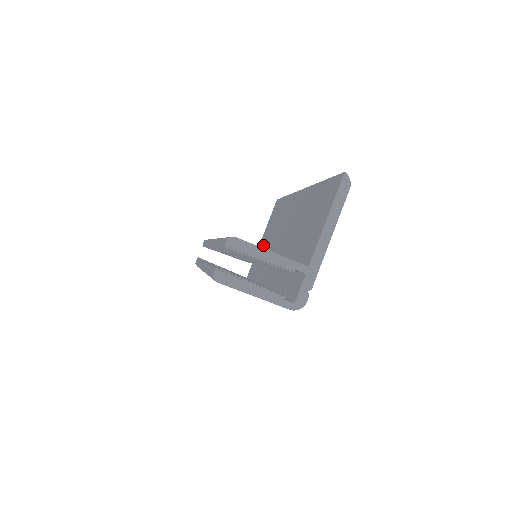
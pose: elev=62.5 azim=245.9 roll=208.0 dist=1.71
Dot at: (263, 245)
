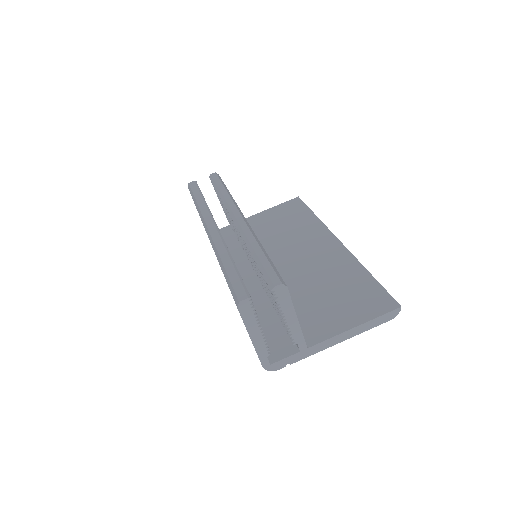
Dot at: (256, 226)
